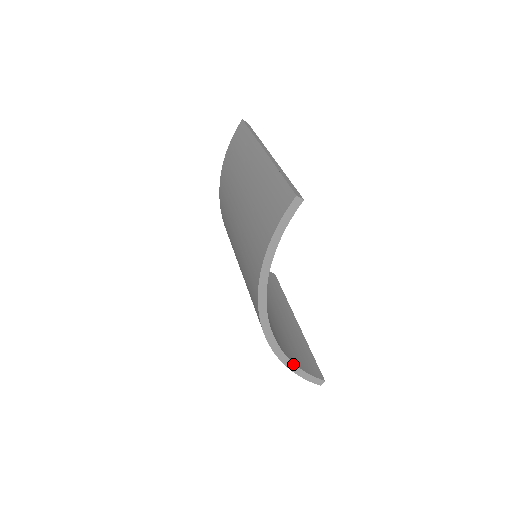
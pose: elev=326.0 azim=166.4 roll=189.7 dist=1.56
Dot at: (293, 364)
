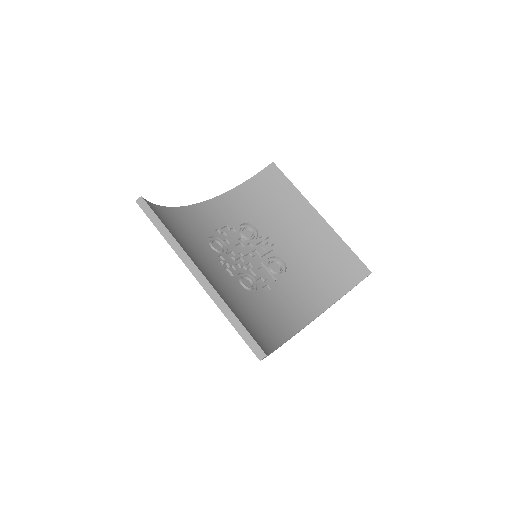
Dot at: (341, 297)
